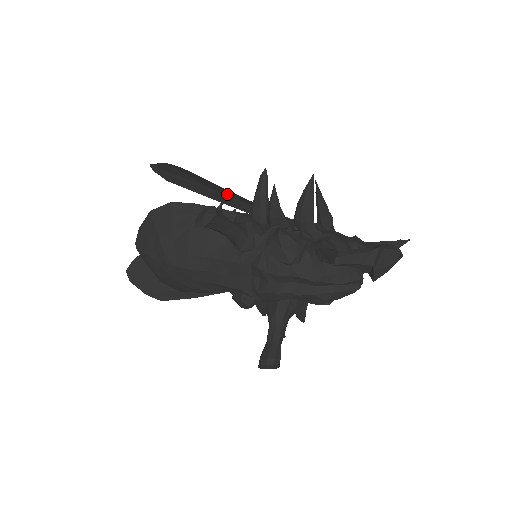
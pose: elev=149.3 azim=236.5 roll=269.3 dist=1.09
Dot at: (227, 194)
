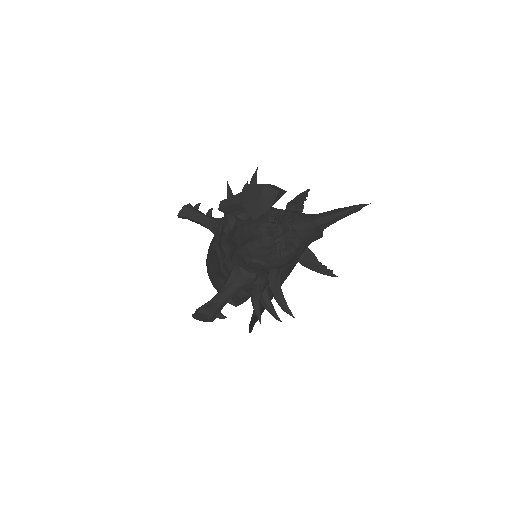
Dot at: occluded
